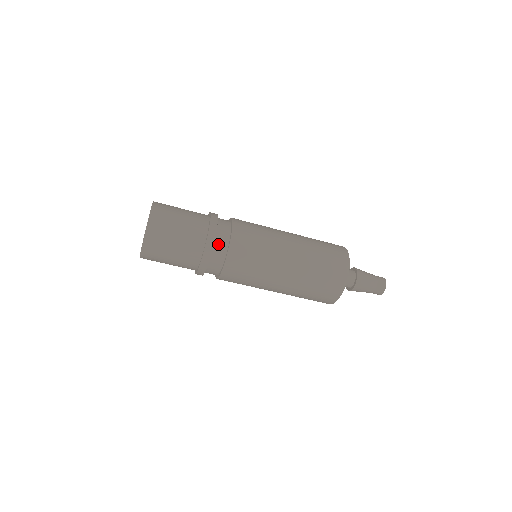
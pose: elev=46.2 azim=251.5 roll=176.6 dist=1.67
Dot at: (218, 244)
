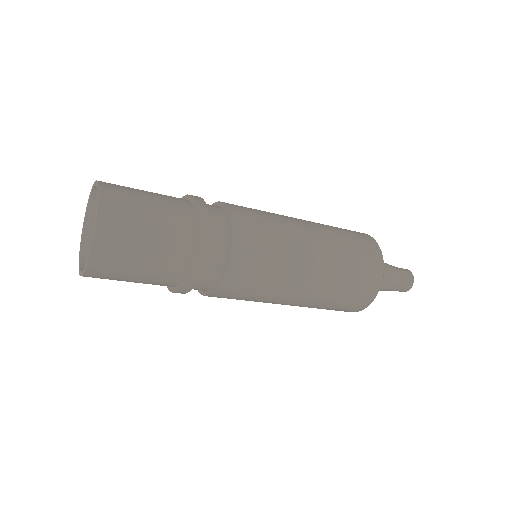
Dot at: (196, 287)
